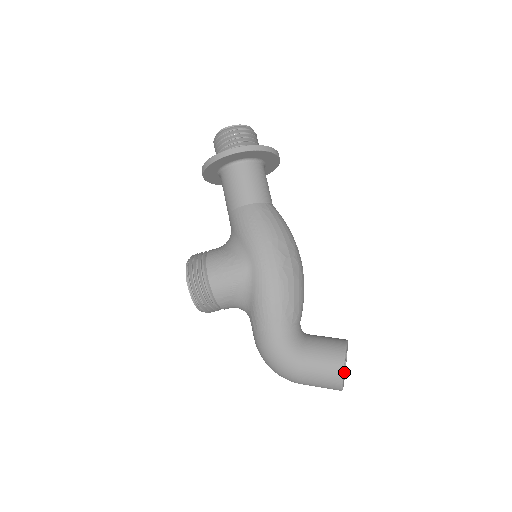
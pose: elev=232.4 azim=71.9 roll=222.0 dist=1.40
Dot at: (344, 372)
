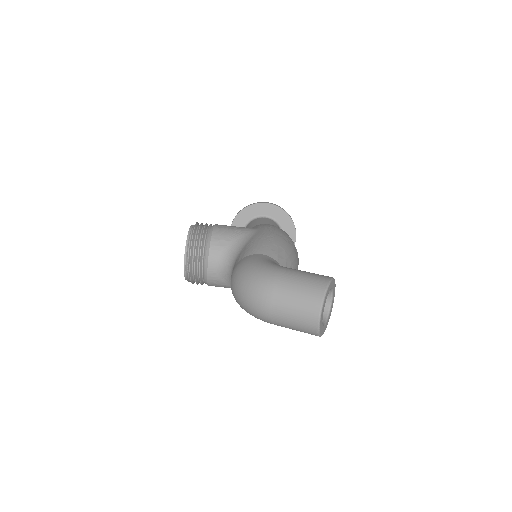
Dot at: (322, 324)
